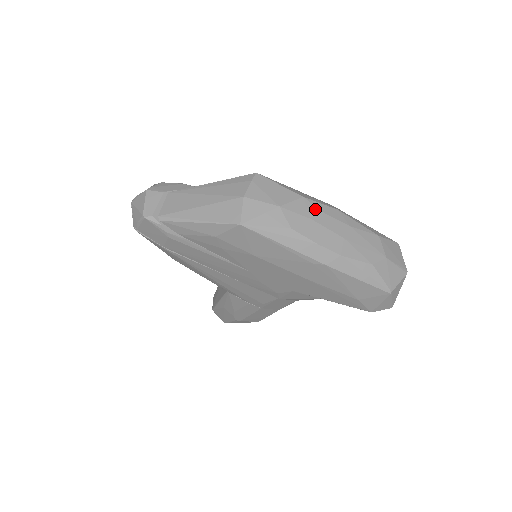
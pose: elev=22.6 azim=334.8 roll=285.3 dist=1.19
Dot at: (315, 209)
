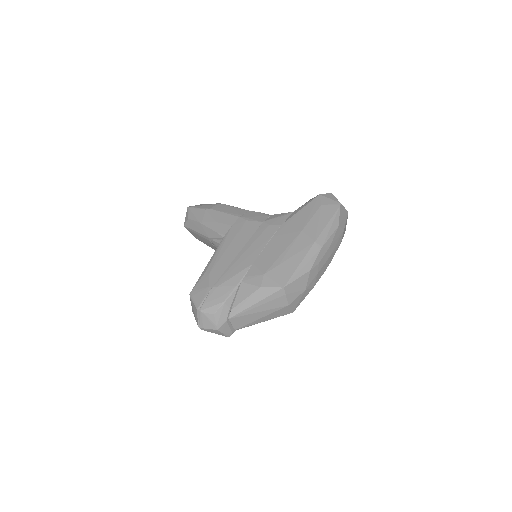
Dot at: (317, 267)
